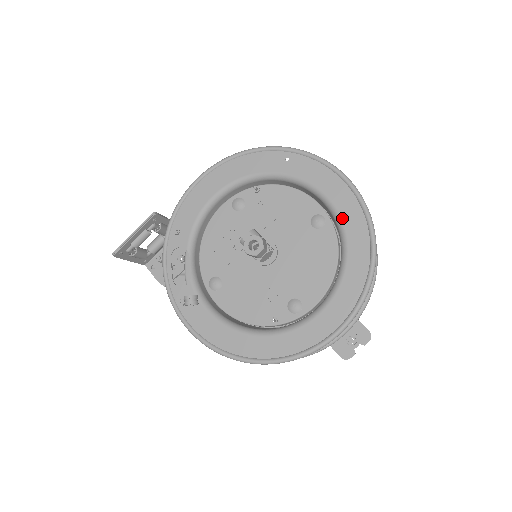
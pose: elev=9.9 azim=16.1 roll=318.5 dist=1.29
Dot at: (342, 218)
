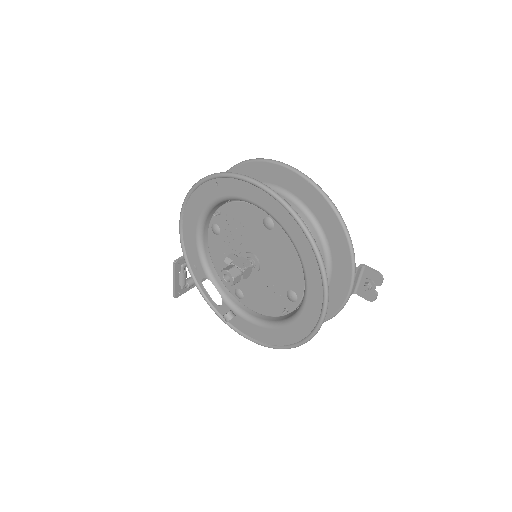
Dot at: (277, 219)
